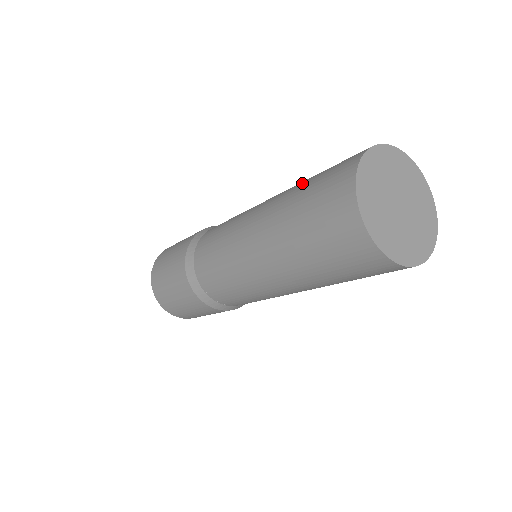
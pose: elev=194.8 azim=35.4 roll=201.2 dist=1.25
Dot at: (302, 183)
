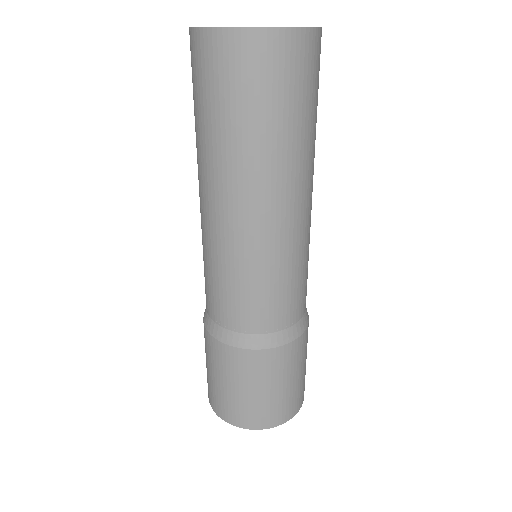
Dot at: occluded
